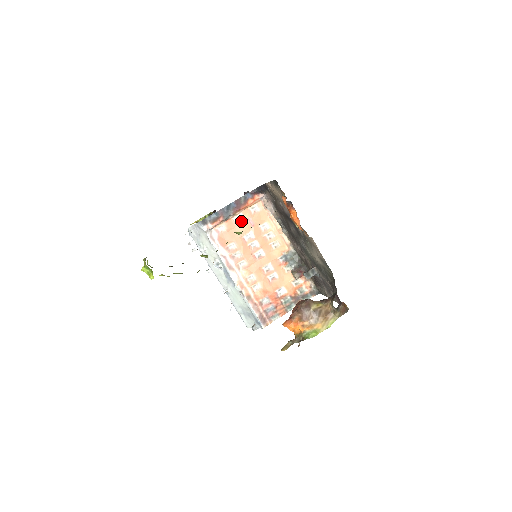
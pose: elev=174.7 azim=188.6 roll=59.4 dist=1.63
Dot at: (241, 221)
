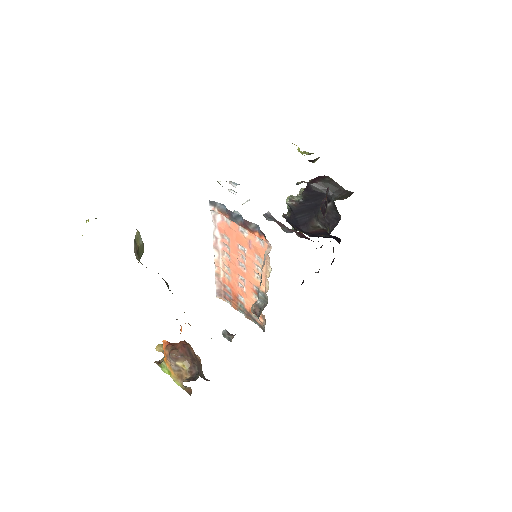
Dot at: (244, 234)
